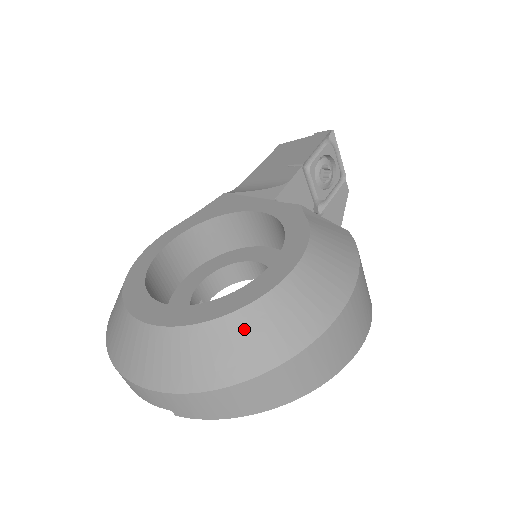
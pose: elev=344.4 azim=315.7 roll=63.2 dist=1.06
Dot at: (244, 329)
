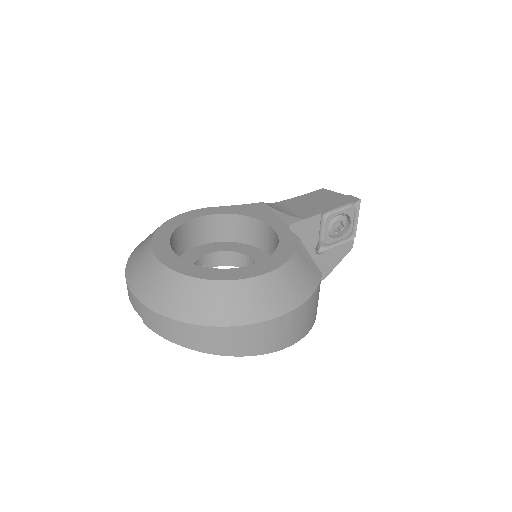
Dot at: (208, 293)
